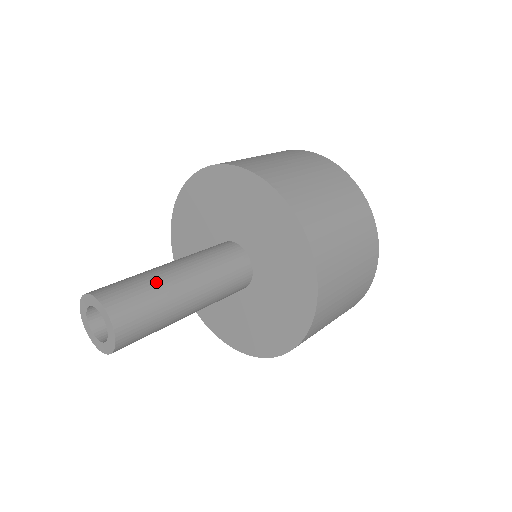
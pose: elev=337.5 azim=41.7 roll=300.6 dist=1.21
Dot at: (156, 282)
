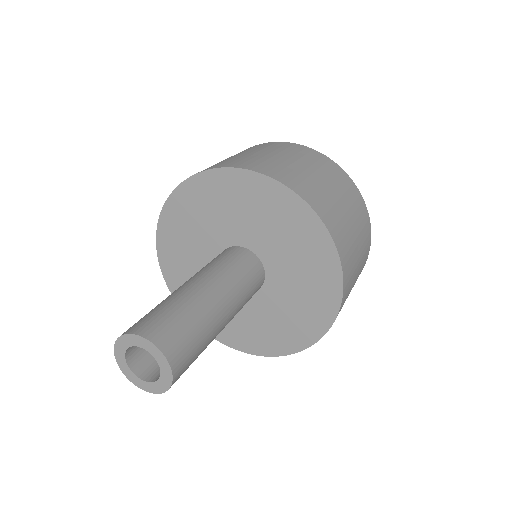
Dot at: (177, 299)
